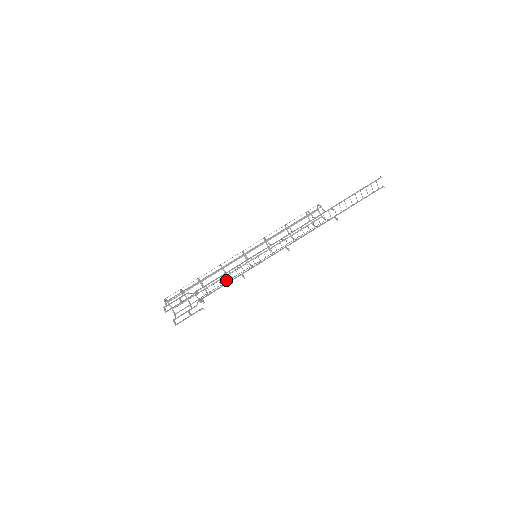
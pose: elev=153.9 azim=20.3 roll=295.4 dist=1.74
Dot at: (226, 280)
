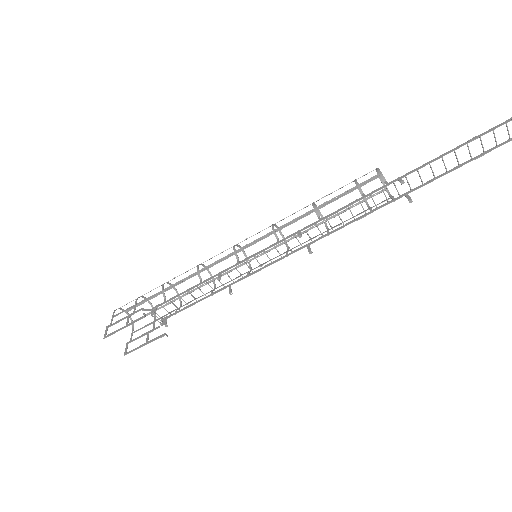
Dot at: (203, 293)
